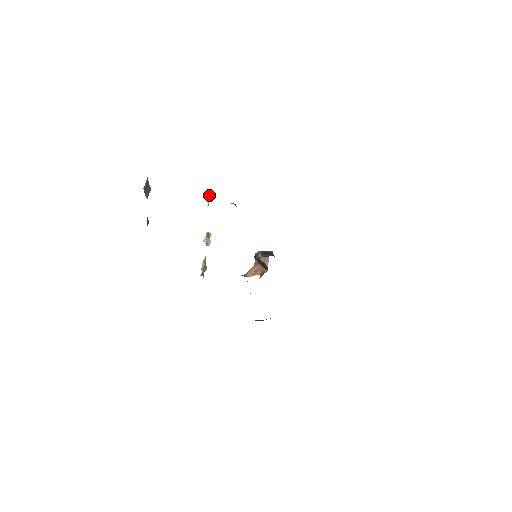
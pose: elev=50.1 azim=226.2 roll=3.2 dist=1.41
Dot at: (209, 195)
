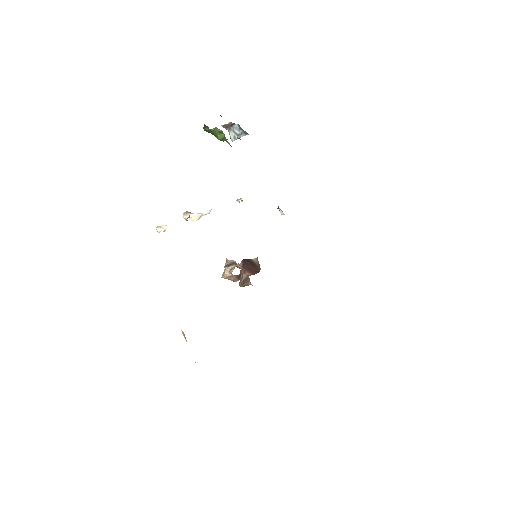
Dot at: occluded
